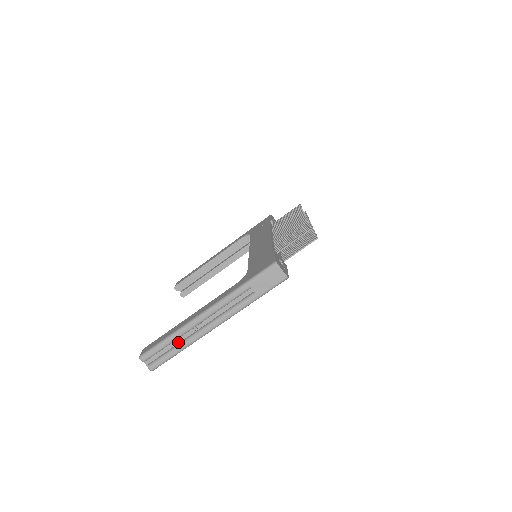
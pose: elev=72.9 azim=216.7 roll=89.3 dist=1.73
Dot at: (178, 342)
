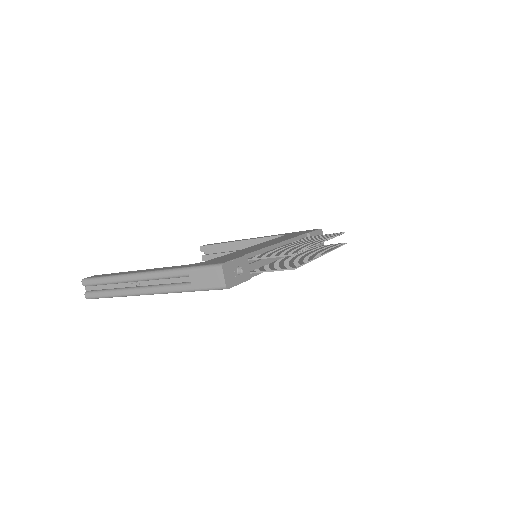
Dot at: (115, 287)
